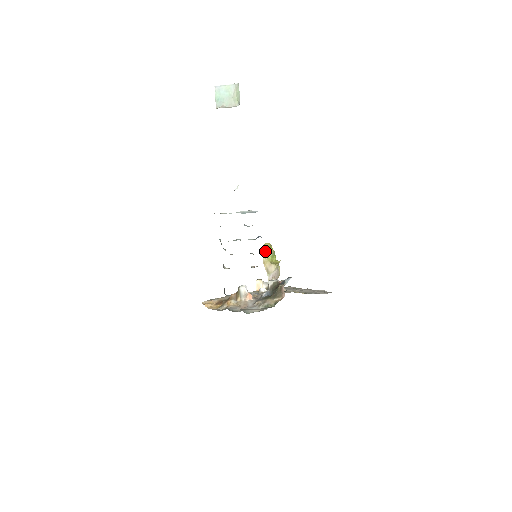
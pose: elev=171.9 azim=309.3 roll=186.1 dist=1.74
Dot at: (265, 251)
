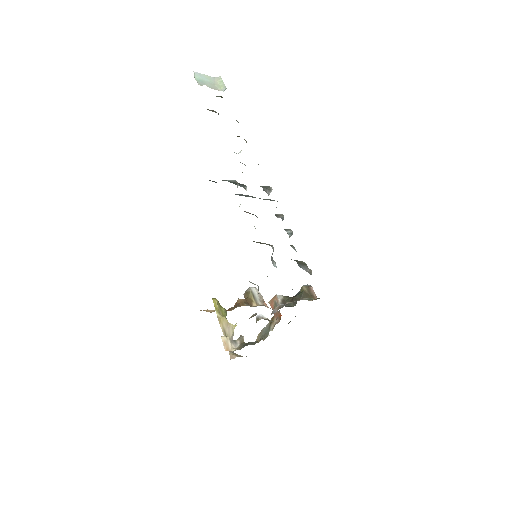
Dot at: (217, 305)
